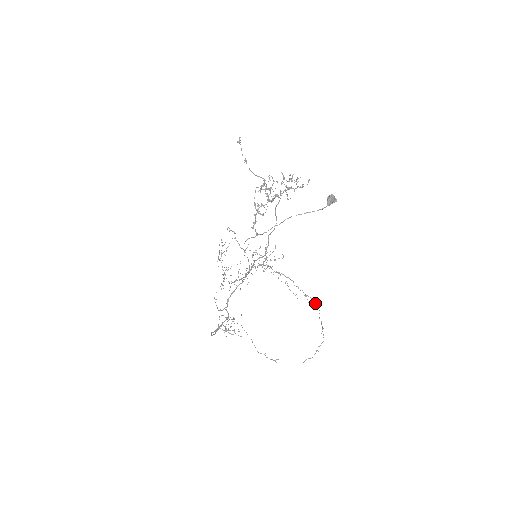
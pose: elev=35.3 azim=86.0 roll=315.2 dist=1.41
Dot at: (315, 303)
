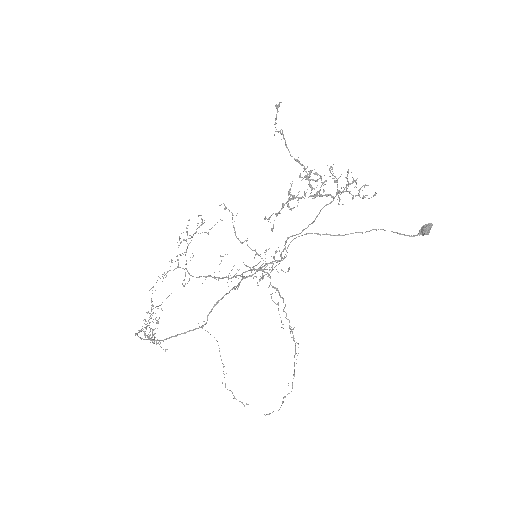
Dot at: (294, 340)
